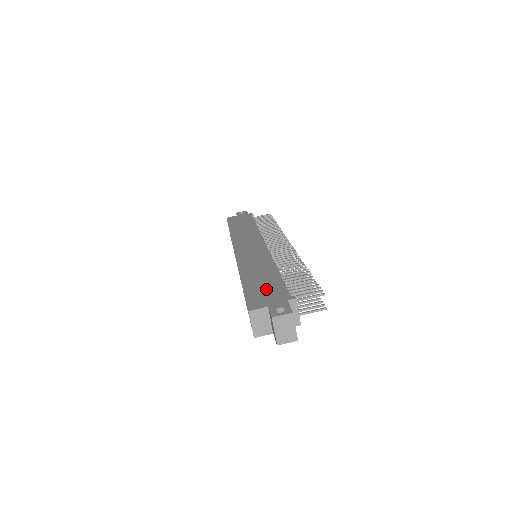
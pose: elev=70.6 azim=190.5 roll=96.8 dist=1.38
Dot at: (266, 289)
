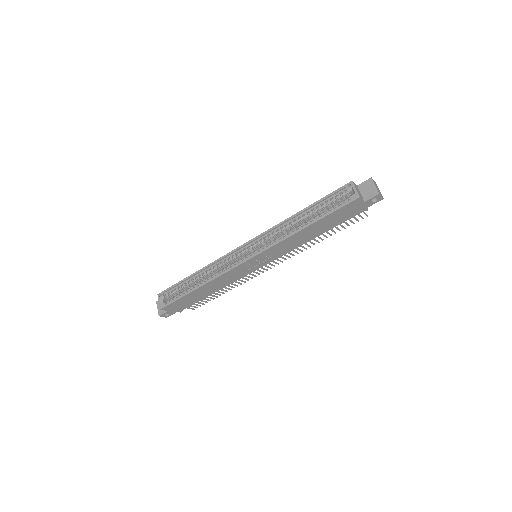
Dot at: occluded
